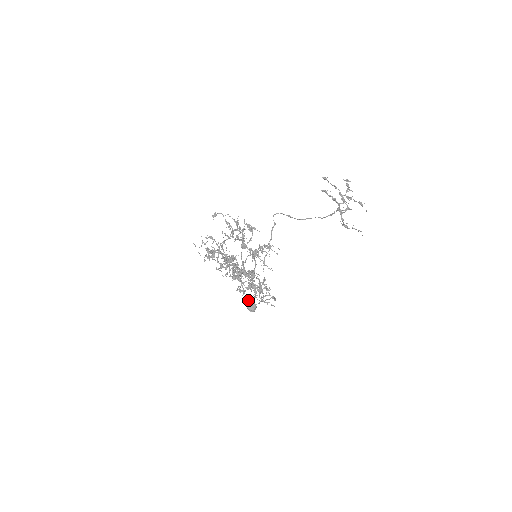
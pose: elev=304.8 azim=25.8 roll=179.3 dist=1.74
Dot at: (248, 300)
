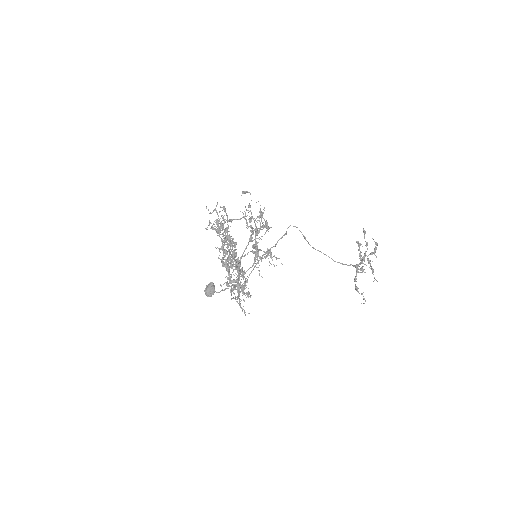
Dot at: (211, 283)
